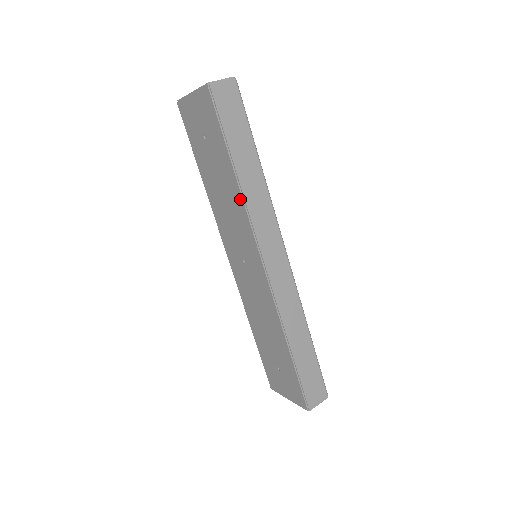
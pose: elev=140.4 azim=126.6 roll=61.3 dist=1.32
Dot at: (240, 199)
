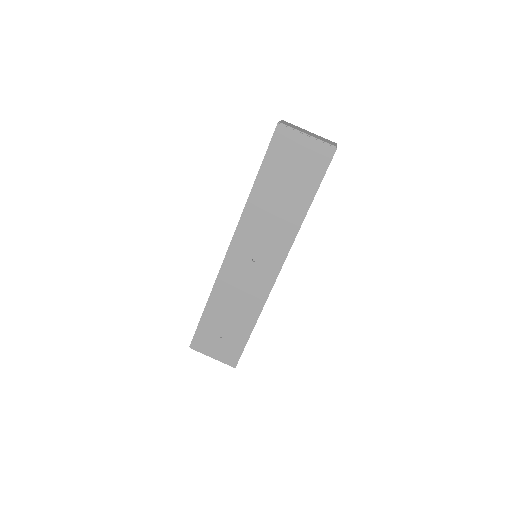
Dot at: (297, 225)
